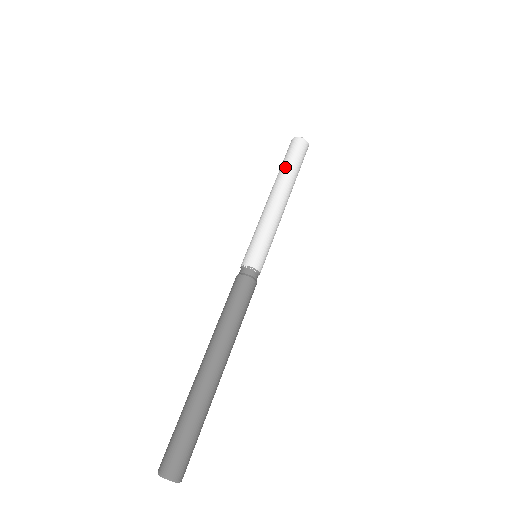
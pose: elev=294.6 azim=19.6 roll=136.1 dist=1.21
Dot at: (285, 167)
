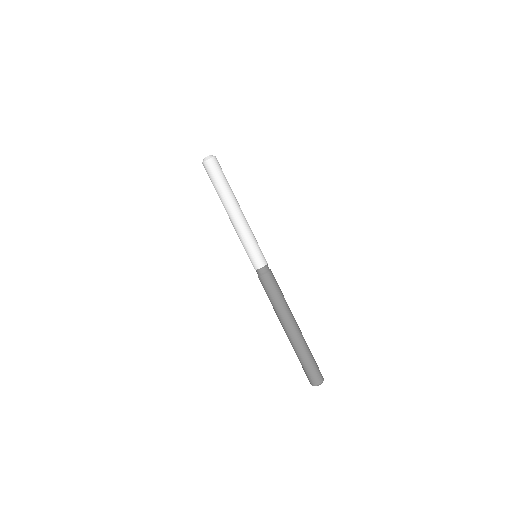
Dot at: (218, 191)
